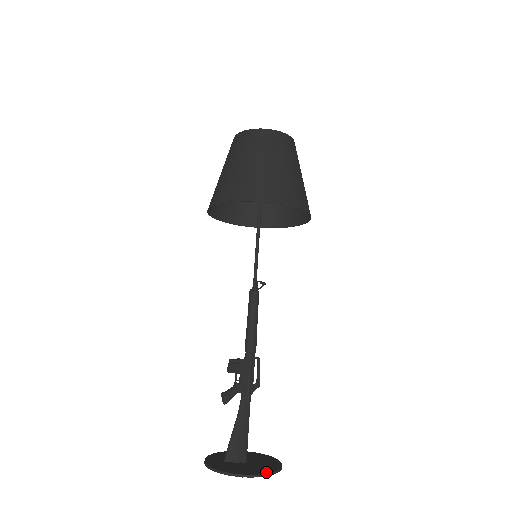
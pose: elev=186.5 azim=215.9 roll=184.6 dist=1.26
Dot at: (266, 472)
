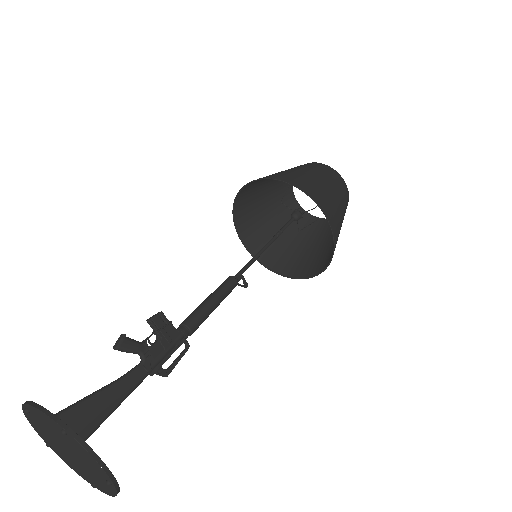
Dot at: (99, 457)
